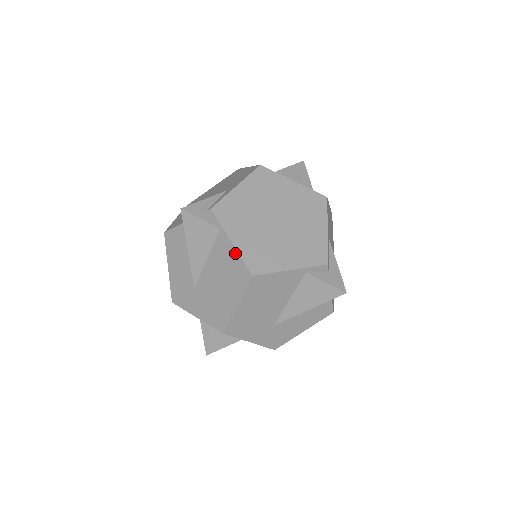
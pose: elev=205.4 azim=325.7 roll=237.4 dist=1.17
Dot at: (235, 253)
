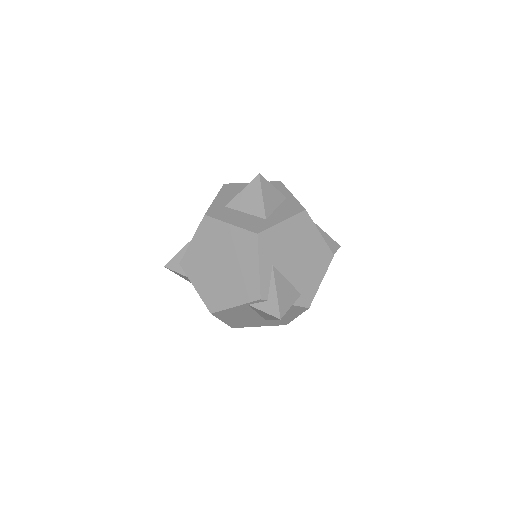
Dot at: (200, 296)
